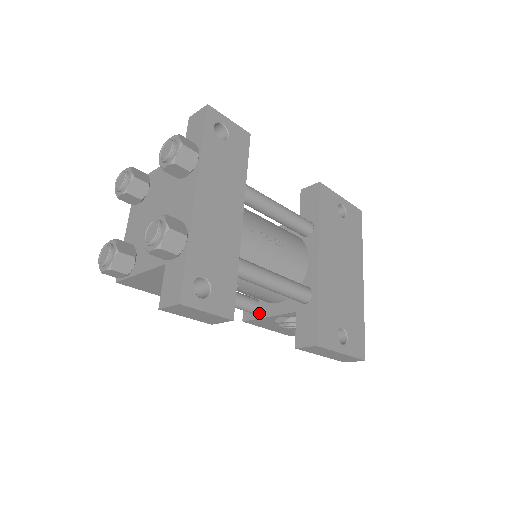
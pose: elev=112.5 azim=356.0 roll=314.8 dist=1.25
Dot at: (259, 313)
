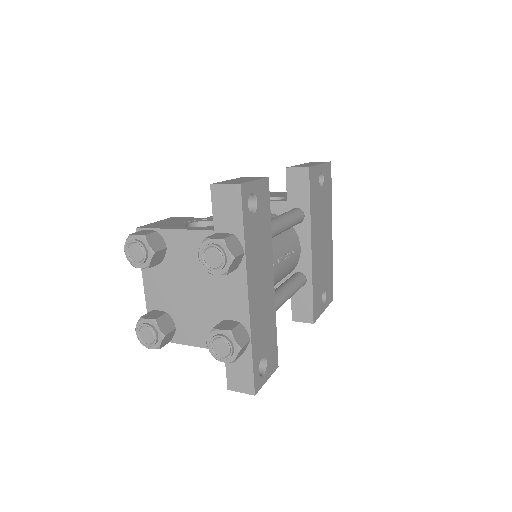
Dot at: occluded
